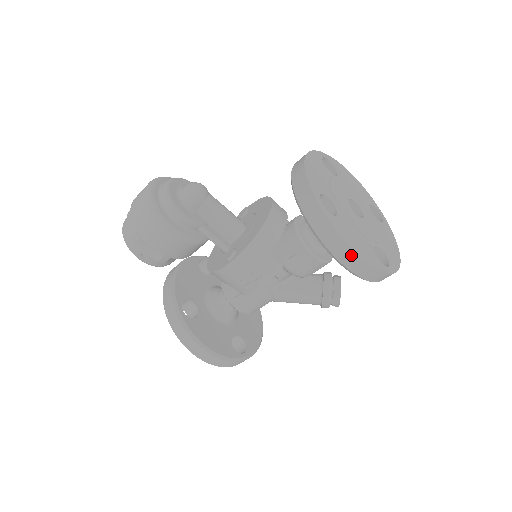
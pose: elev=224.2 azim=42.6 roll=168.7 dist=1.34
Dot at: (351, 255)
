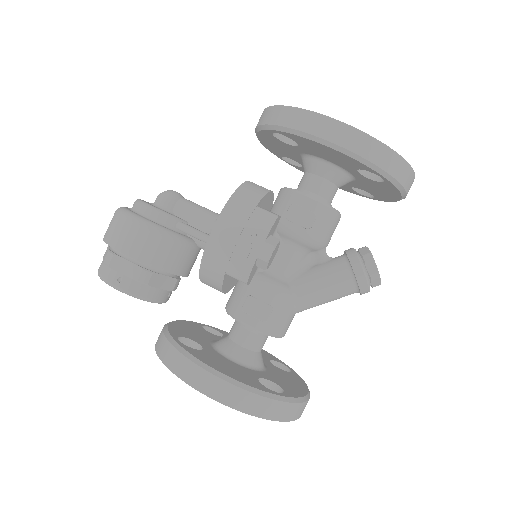
Dot at: (333, 125)
